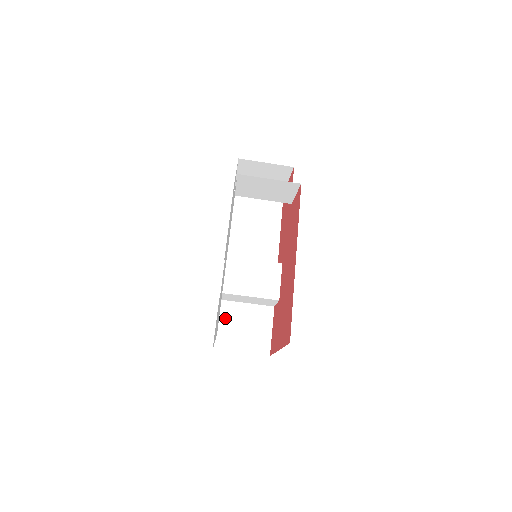
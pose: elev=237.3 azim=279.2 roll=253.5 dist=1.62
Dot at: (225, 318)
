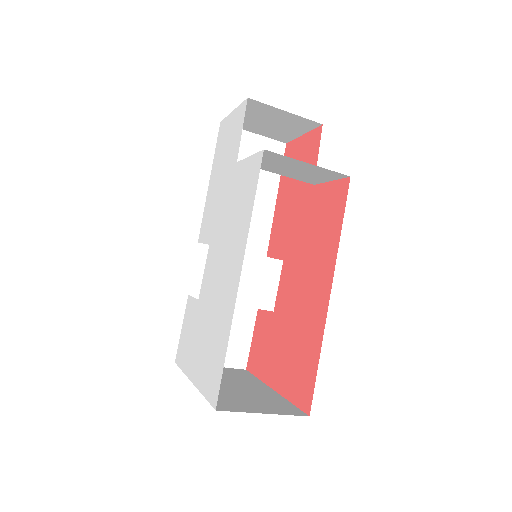
Dot at: occluded
